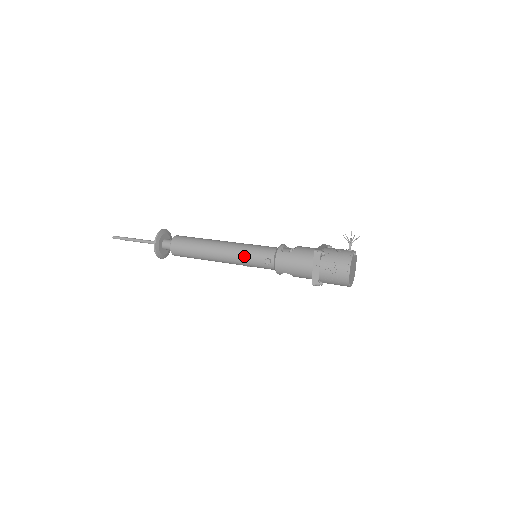
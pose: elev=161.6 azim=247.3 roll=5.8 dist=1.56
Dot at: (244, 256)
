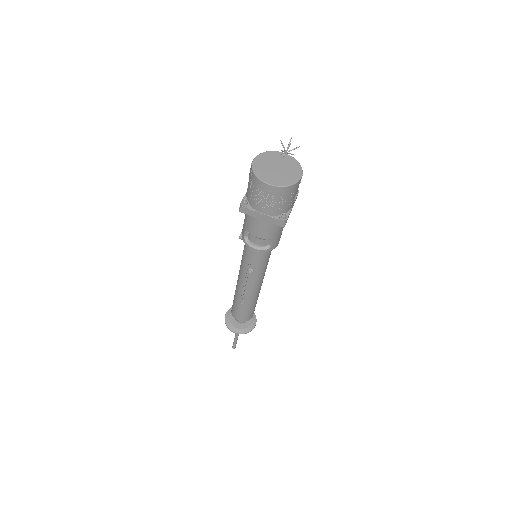
Dot at: occluded
